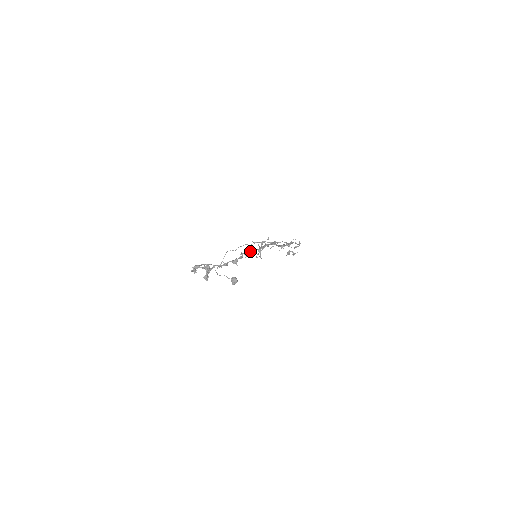
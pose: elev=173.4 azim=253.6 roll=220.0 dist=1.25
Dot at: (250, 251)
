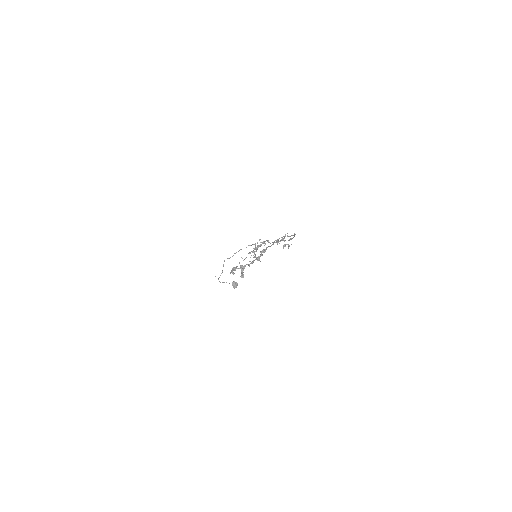
Dot at: (266, 248)
